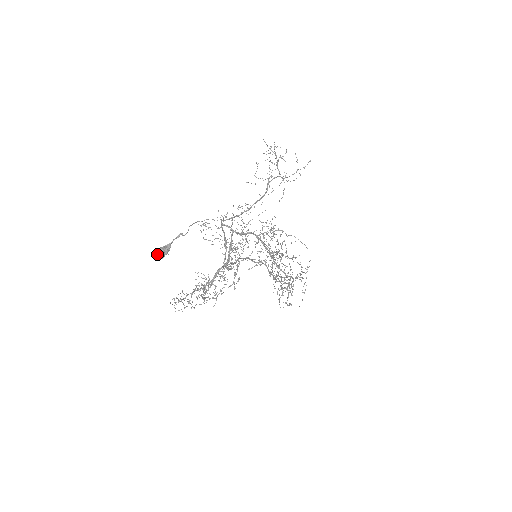
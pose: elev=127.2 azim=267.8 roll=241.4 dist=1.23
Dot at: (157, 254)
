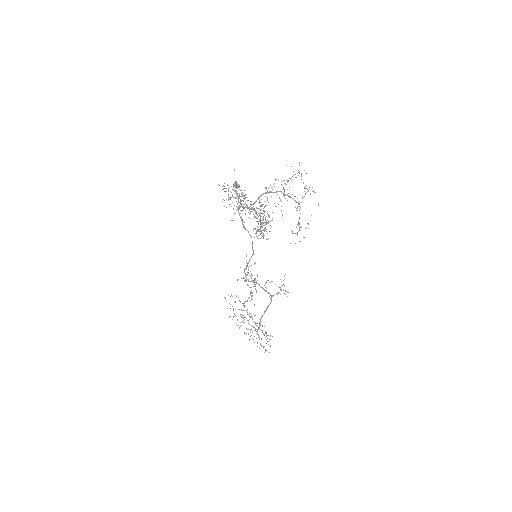
Dot at: (236, 185)
